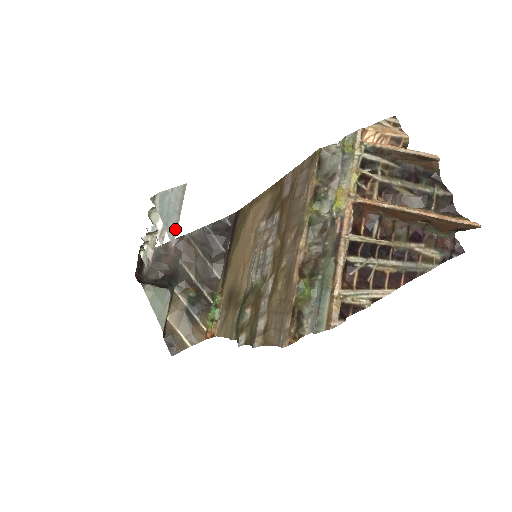
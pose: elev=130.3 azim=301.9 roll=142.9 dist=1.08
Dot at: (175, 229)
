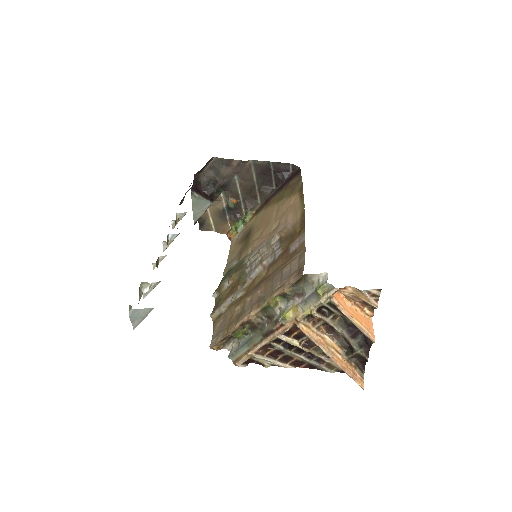
Dot at: (138, 324)
